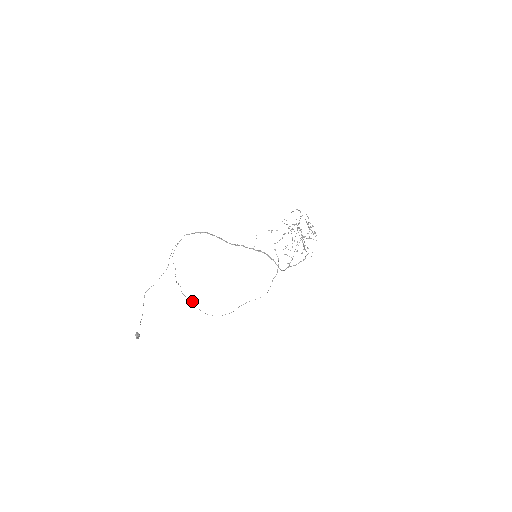
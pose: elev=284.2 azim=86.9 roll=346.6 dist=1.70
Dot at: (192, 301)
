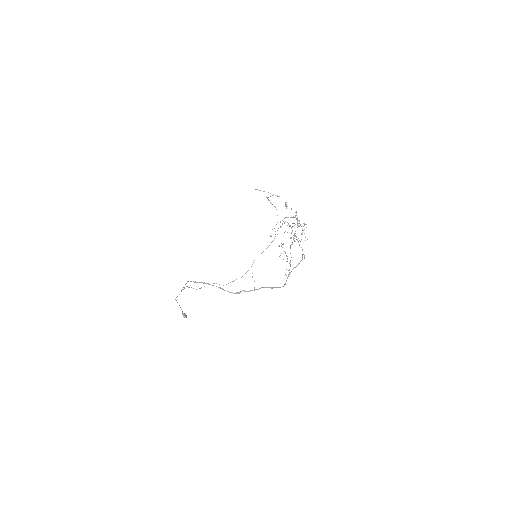
Dot at: occluded
